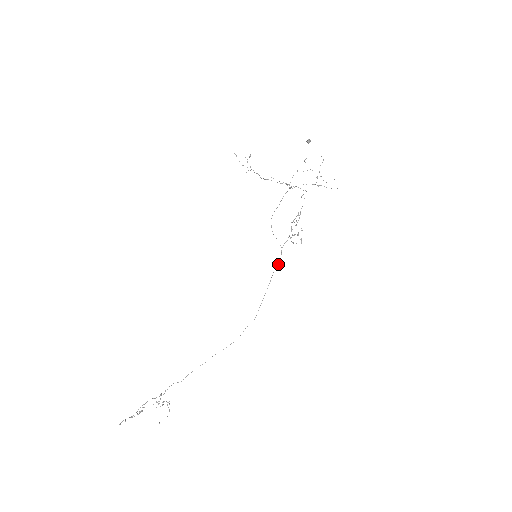
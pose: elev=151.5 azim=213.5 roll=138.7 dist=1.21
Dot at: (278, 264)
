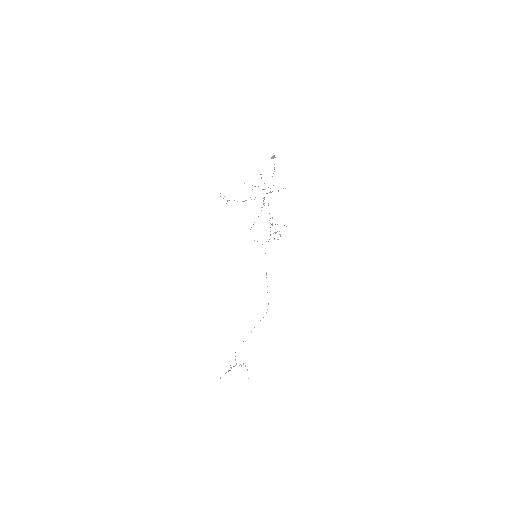
Dot at: occluded
